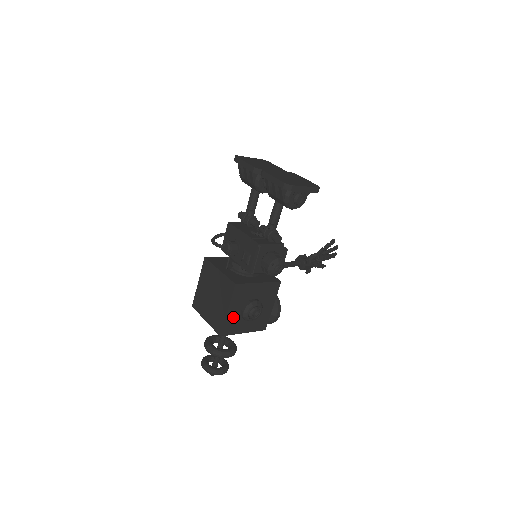
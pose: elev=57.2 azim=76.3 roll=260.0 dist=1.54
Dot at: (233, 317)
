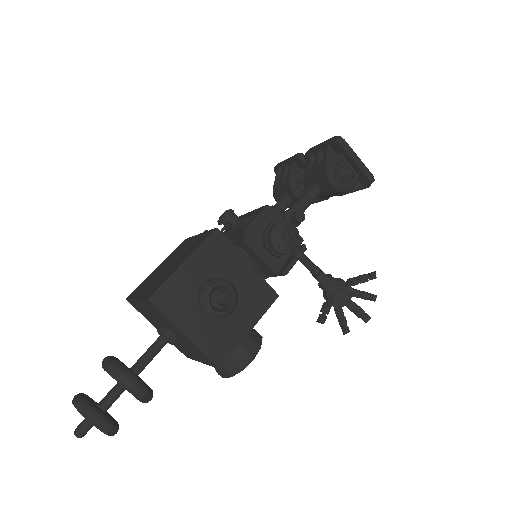
Dot at: (185, 283)
